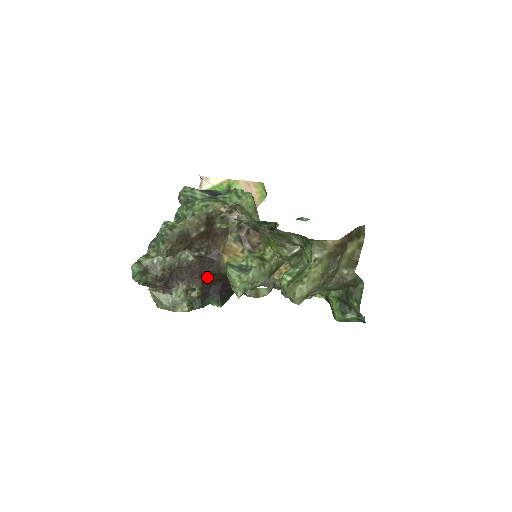
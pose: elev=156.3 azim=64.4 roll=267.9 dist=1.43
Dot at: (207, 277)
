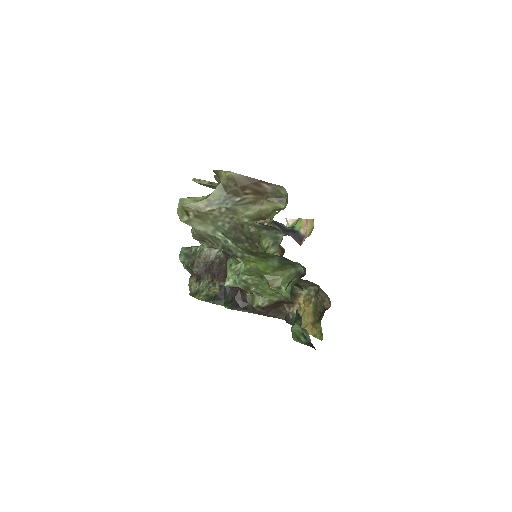
Dot at: occluded
